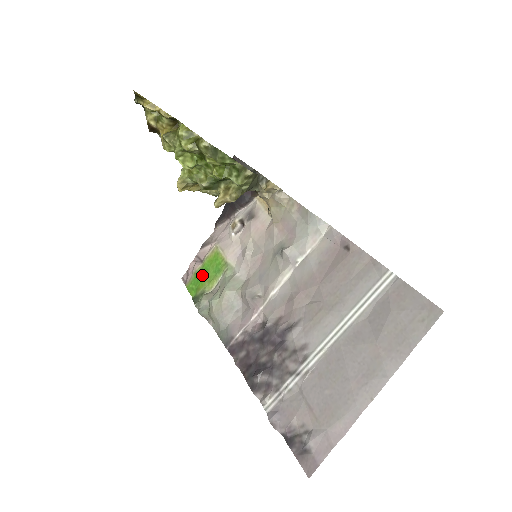
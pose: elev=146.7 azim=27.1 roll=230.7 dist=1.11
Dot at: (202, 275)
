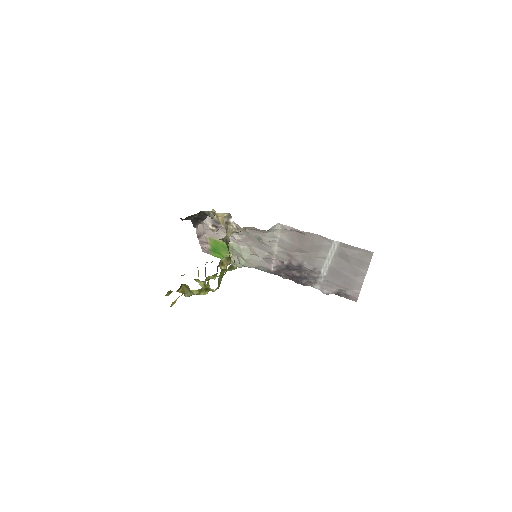
Dot at: (217, 250)
